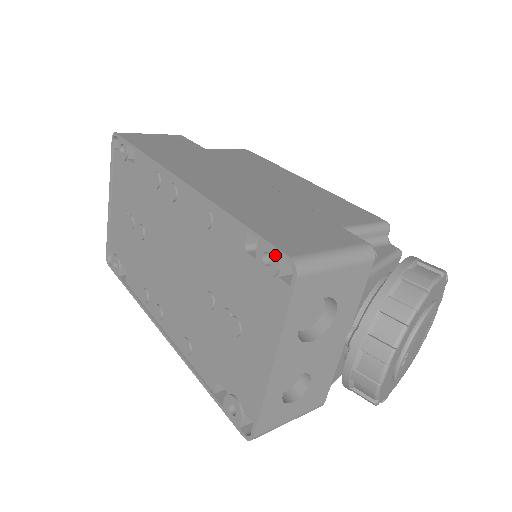
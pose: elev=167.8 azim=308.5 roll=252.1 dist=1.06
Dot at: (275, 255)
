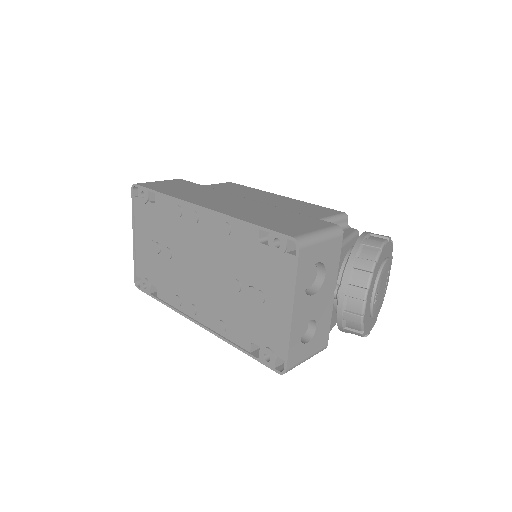
Dot at: (282, 239)
